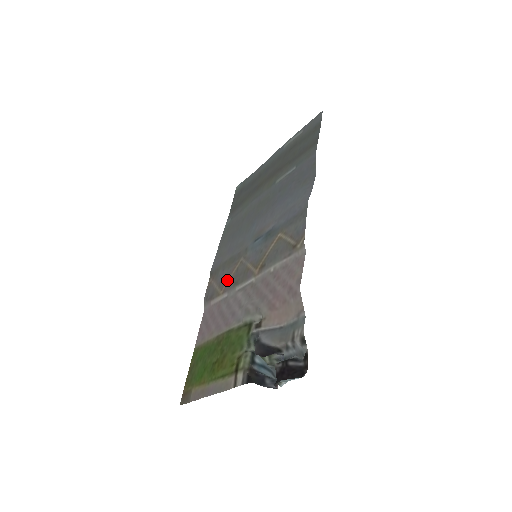
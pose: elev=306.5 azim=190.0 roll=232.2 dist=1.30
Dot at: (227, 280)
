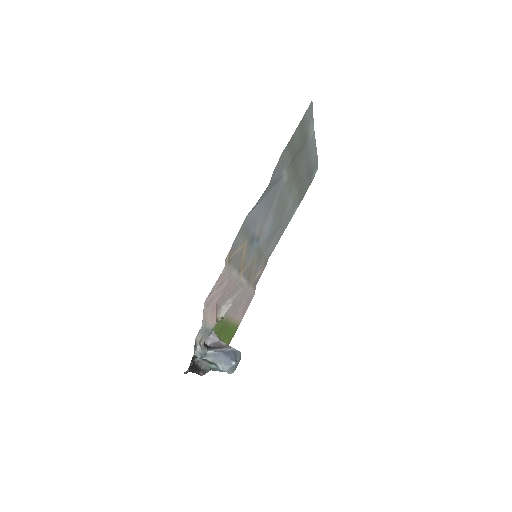
Dot at: (253, 273)
